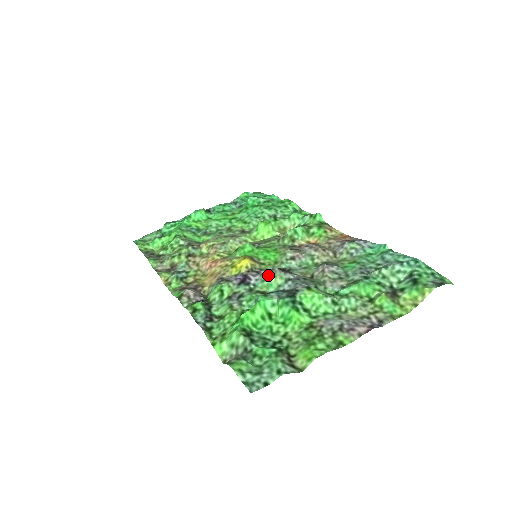
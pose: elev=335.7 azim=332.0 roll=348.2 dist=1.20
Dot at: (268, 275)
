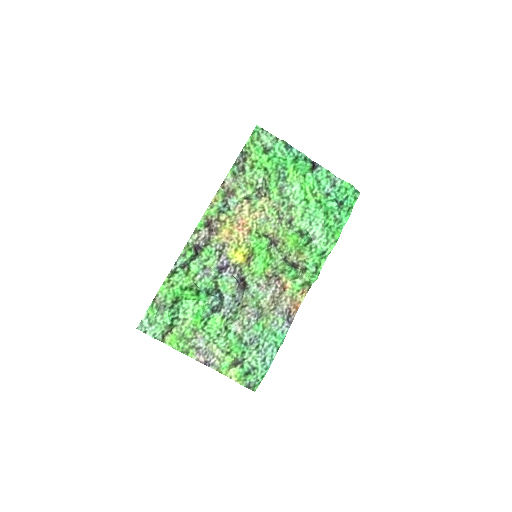
Dot at: (231, 282)
